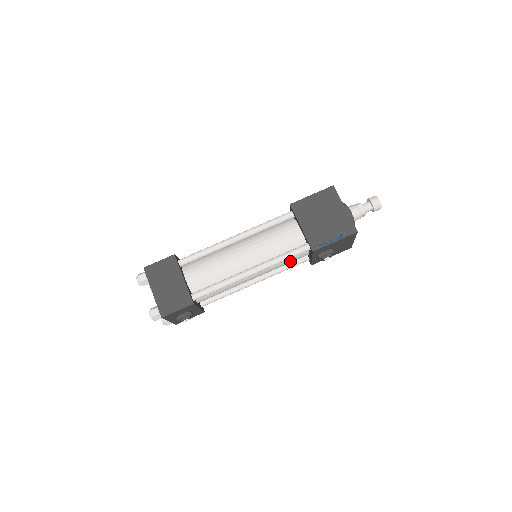
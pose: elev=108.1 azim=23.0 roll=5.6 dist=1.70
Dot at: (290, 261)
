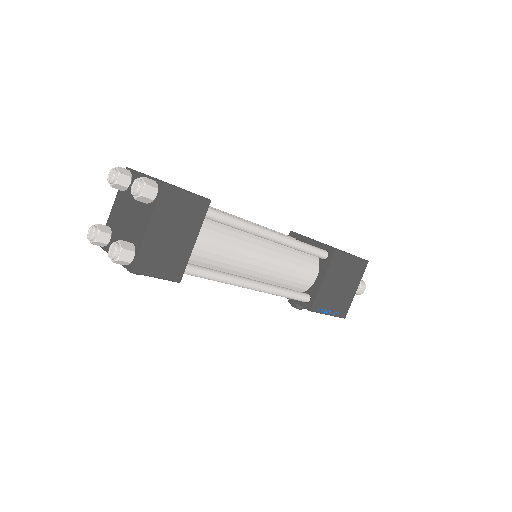
Dot at: occluded
